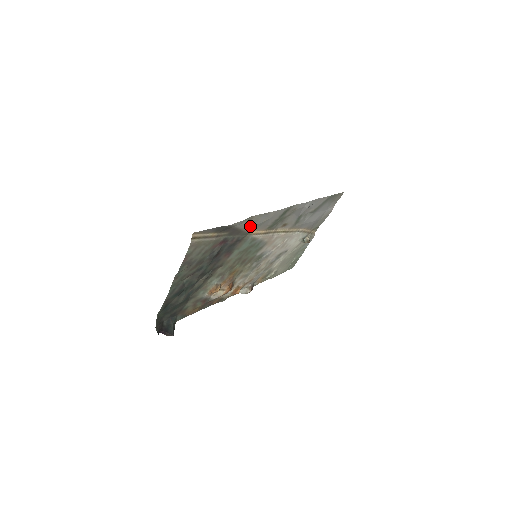
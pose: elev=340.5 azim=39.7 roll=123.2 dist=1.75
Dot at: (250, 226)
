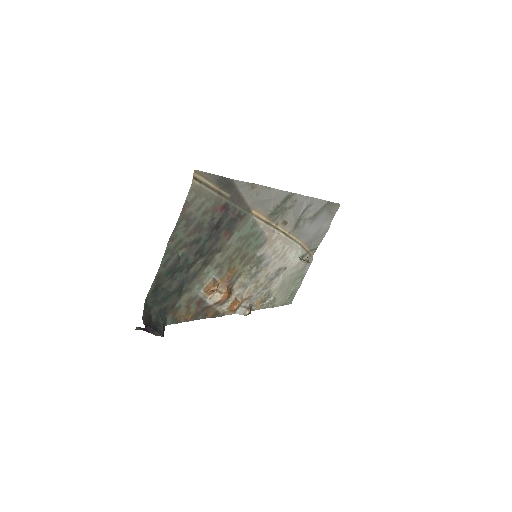
Dot at: (252, 199)
